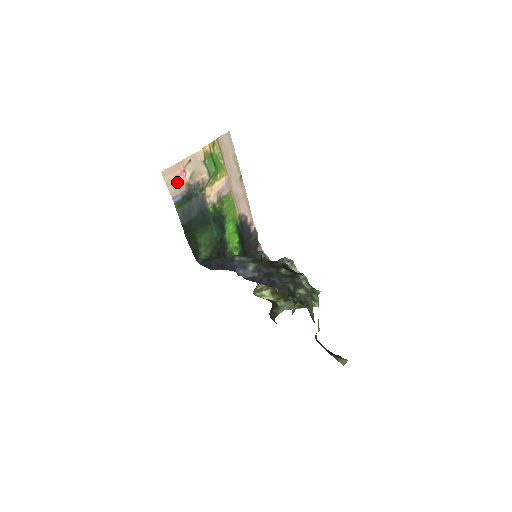
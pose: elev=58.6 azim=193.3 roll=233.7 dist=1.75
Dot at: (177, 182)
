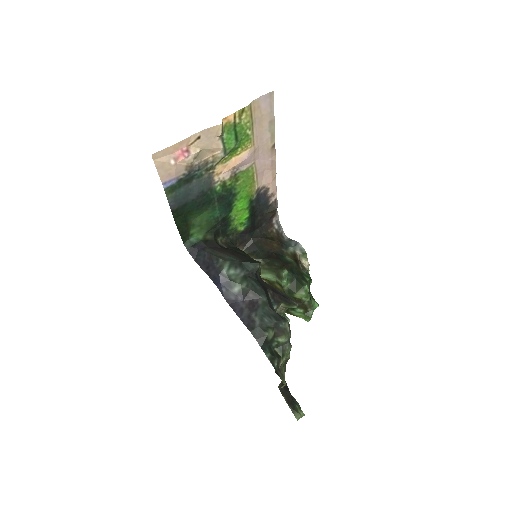
Dot at: (173, 165)
